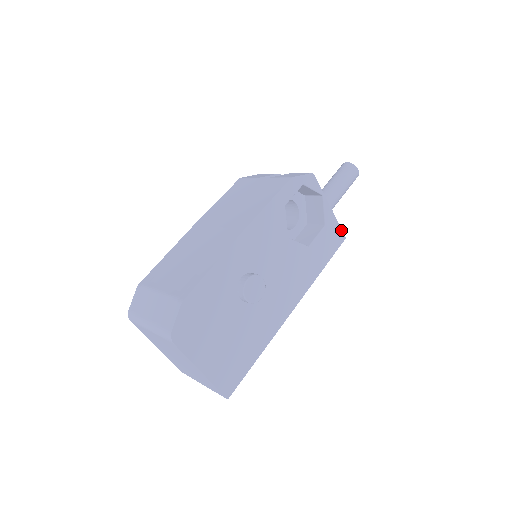
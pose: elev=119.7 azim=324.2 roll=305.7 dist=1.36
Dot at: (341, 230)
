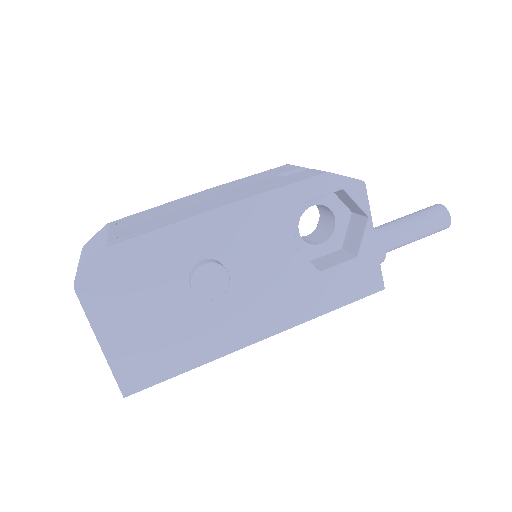
Dot at: (381, 275)
